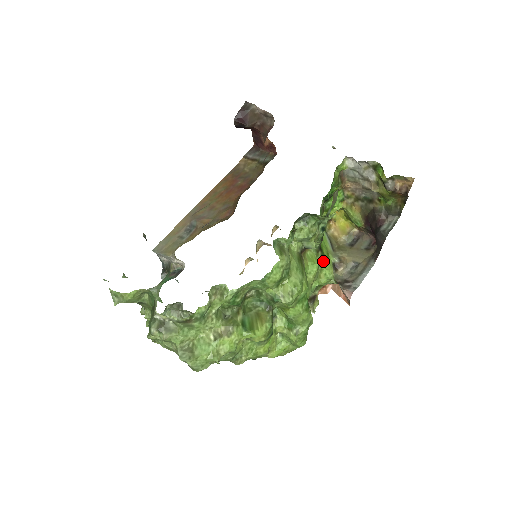
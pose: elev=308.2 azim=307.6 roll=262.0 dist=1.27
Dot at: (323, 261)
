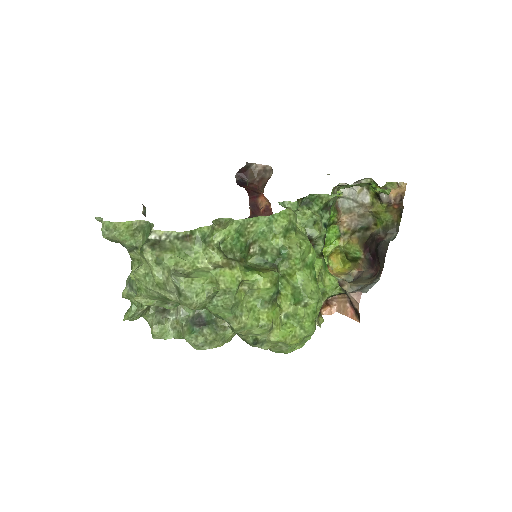
Dot at: (326, 270)
